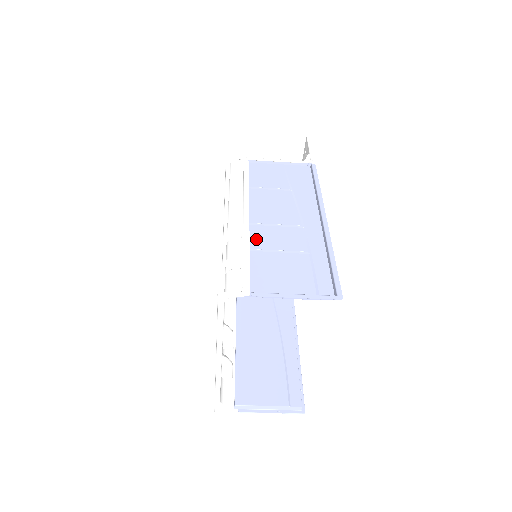
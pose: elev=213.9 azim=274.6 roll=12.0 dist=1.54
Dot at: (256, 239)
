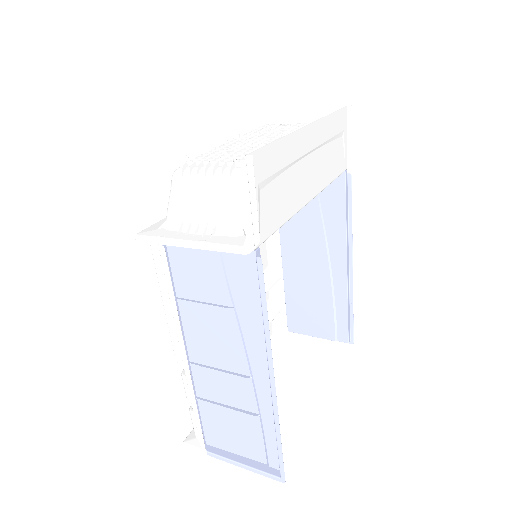
Dot at: (204, 385)
